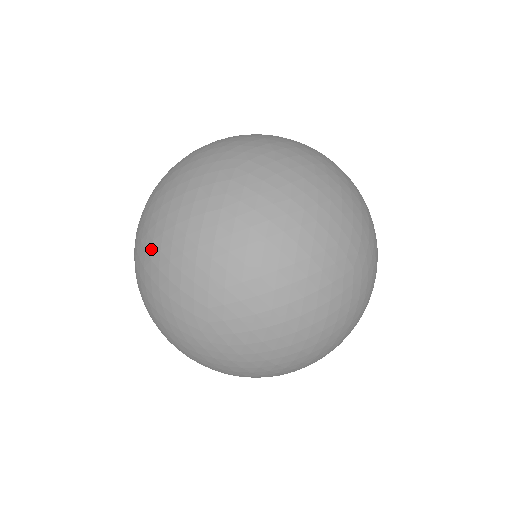
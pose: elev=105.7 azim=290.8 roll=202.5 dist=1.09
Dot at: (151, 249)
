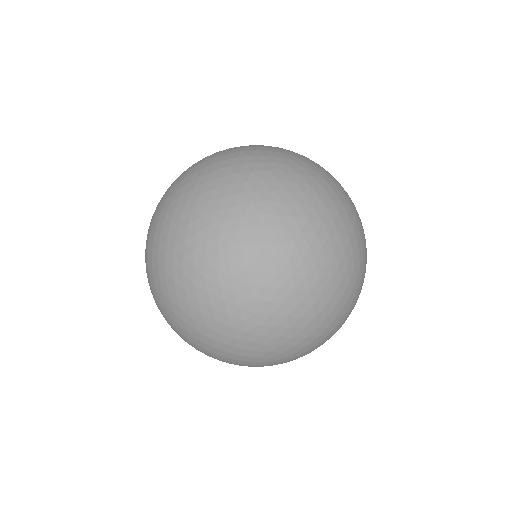
Dot at: (157, 233)
